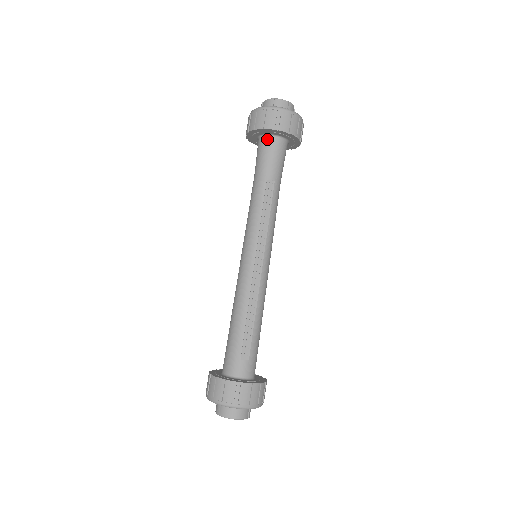
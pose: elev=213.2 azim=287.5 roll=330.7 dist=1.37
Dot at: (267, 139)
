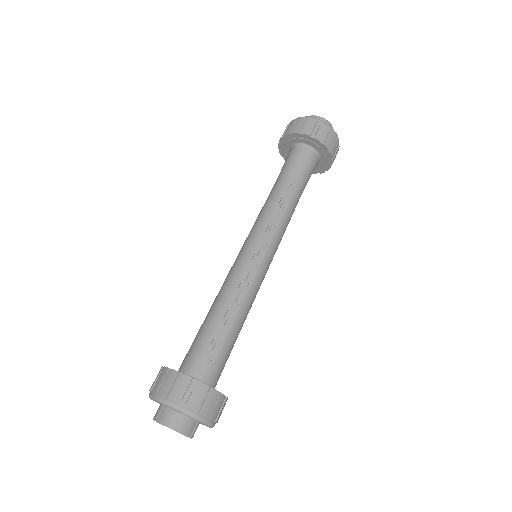
Dot at: (300, 147)
